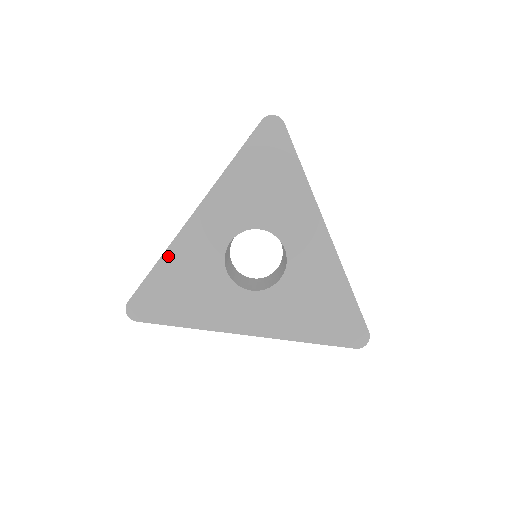
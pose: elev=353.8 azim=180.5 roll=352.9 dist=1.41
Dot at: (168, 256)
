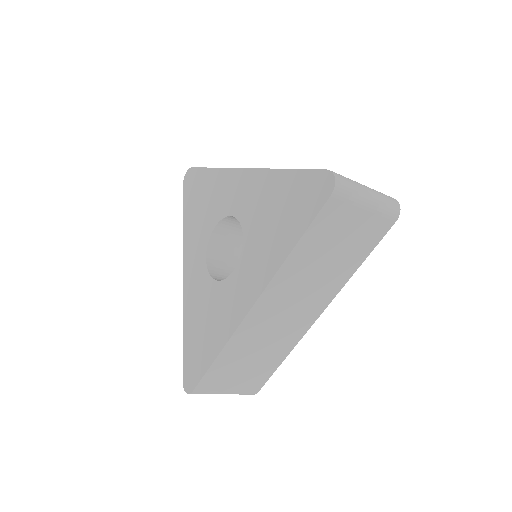
Dot at: (185, 318)
